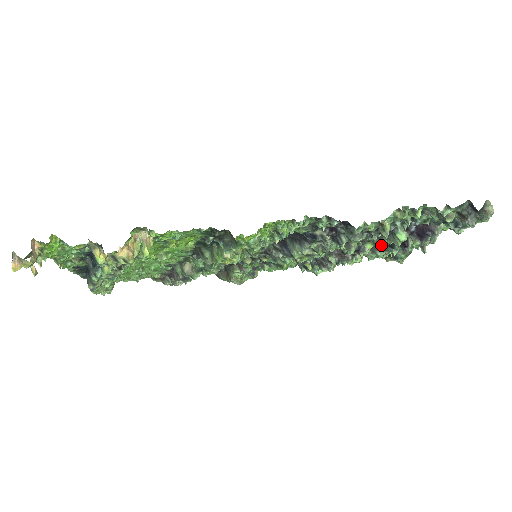
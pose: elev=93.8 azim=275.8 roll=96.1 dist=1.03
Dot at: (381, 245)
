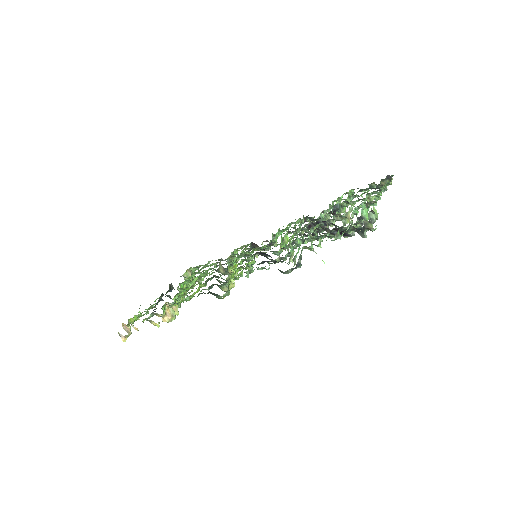
Dot at: occluded
